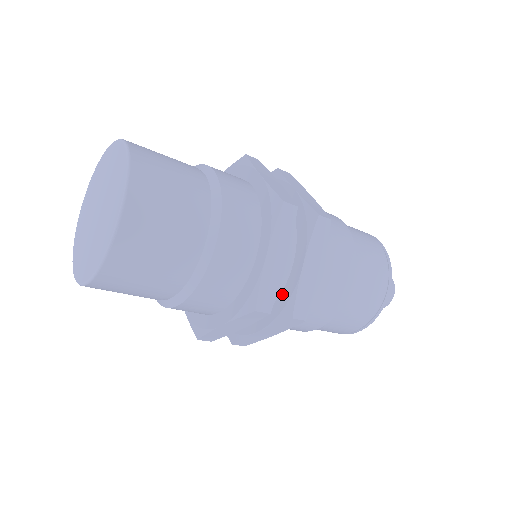
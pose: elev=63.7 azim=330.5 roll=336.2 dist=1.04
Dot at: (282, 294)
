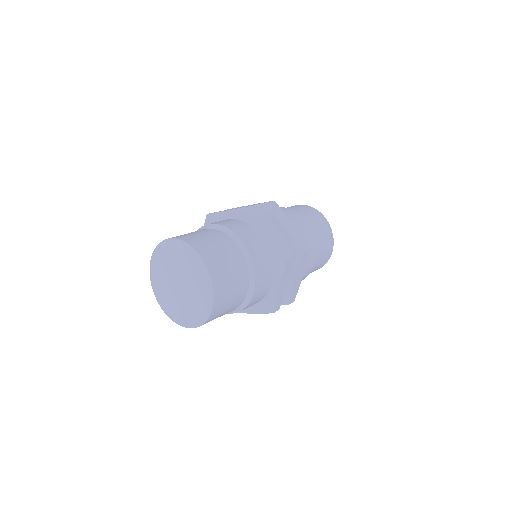
Dot at: occluded
